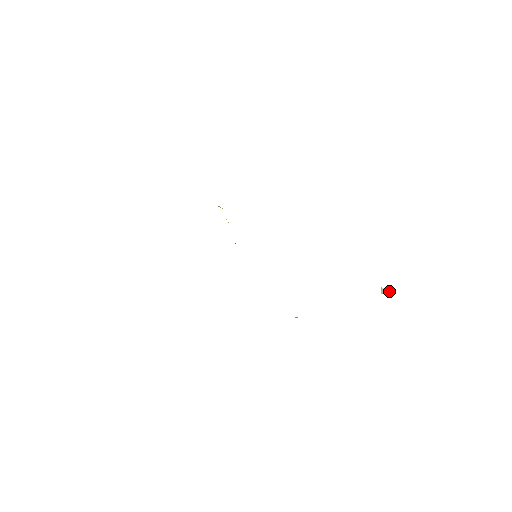
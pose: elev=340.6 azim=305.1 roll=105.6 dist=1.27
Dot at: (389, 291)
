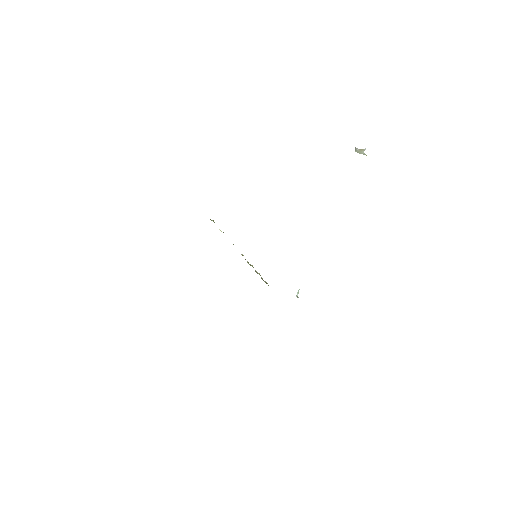
Dot at: (363, 151)
